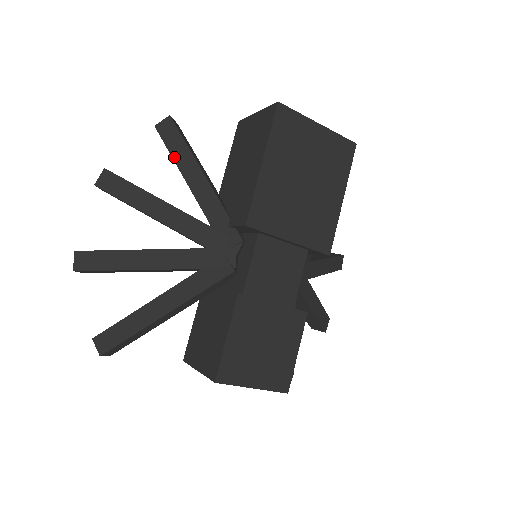
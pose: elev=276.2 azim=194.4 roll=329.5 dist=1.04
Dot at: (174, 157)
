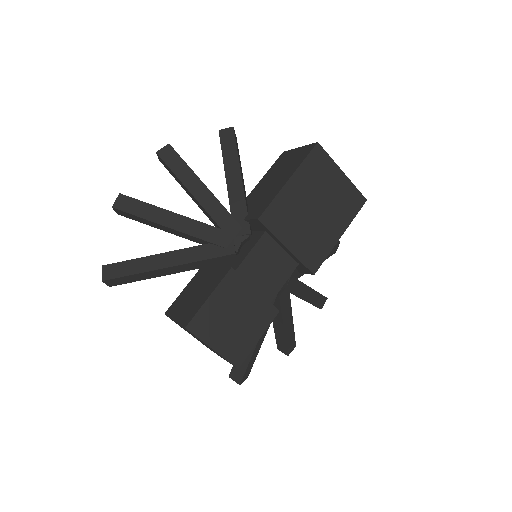
Dot at: (224, 156)
